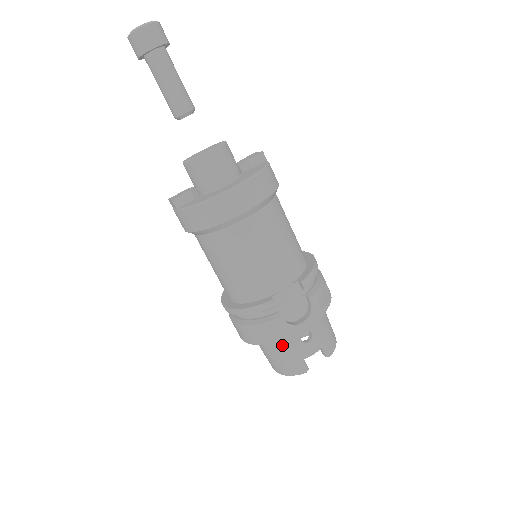
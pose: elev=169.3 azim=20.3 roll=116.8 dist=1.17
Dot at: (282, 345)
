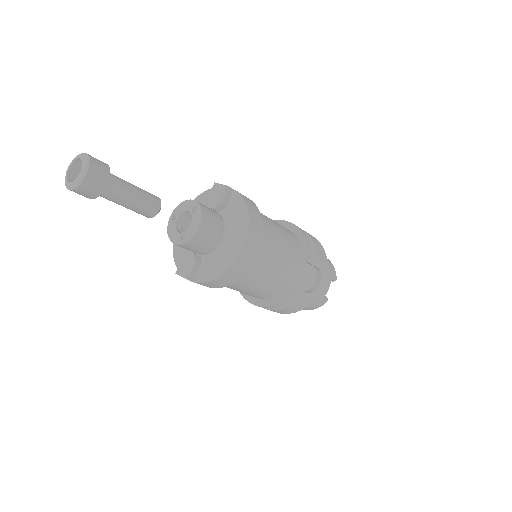
Dot at: occluded
